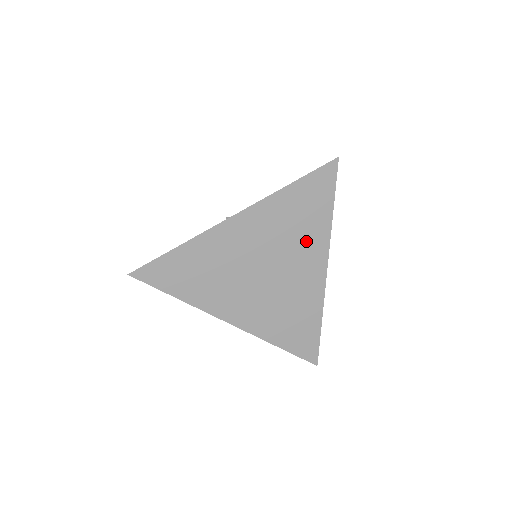
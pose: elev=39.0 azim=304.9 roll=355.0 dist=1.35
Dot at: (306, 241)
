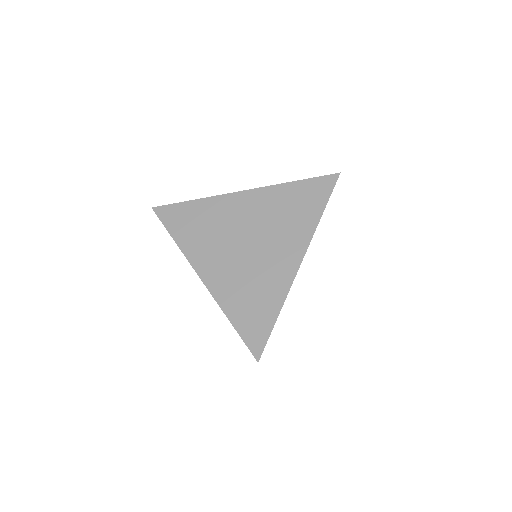
Dot at: (291, 230)
